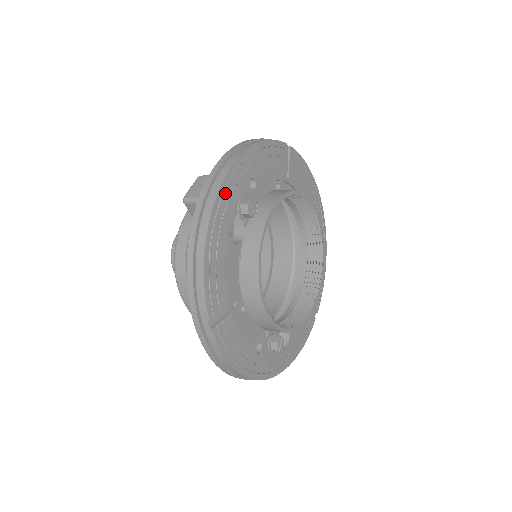
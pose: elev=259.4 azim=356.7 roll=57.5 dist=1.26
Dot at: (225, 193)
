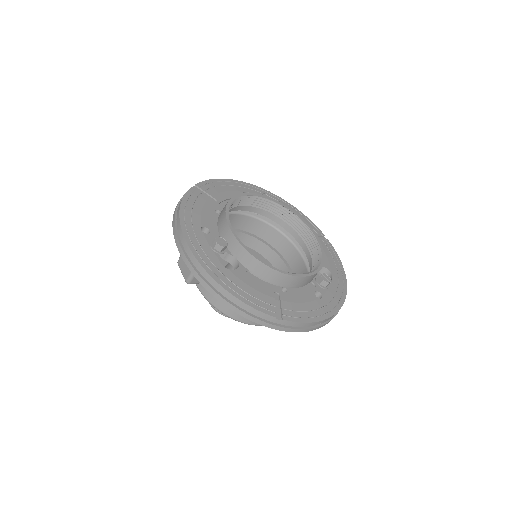
Dot at: (200, 255)
